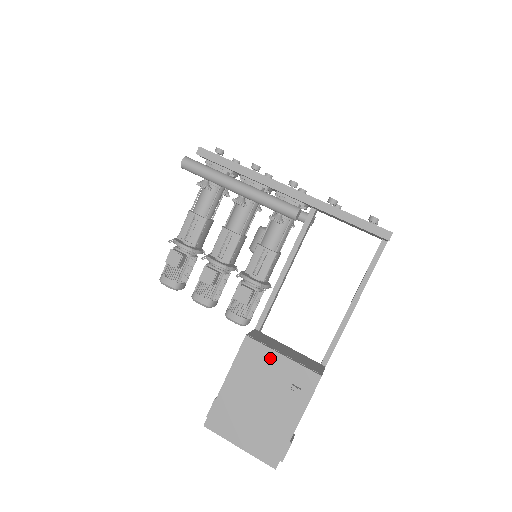
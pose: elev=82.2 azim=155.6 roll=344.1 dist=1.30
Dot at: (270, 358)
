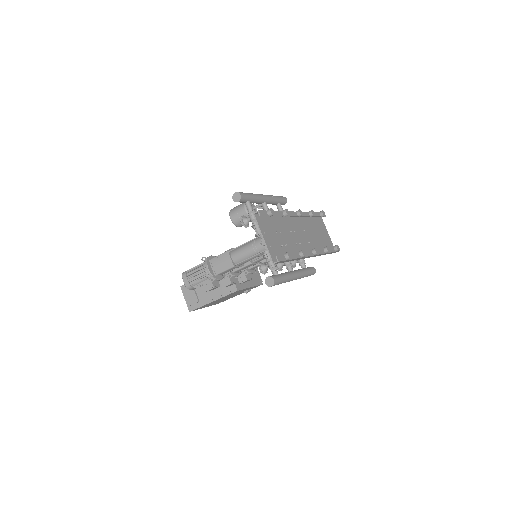
Dot at: occluded
